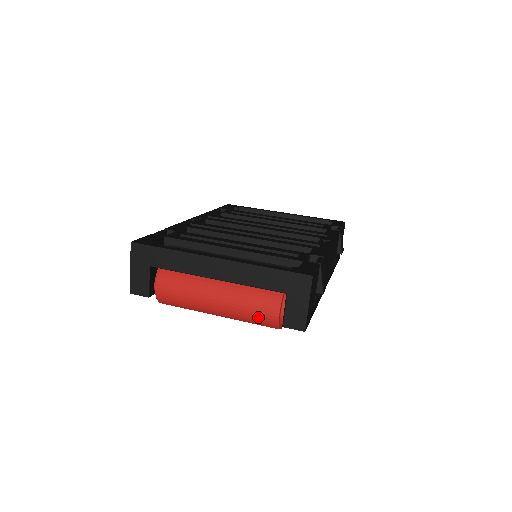
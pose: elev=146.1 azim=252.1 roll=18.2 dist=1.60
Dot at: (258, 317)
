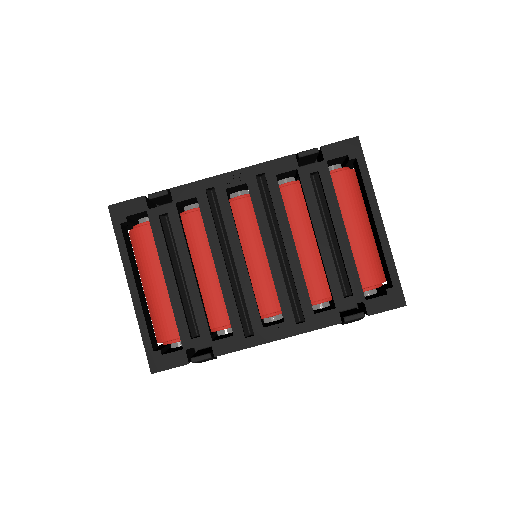
Dot at: occluded
